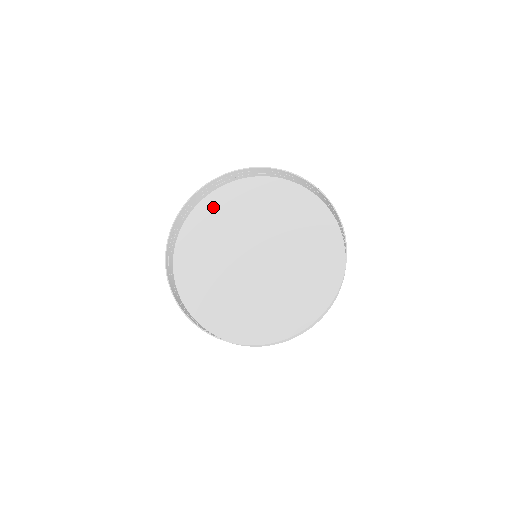
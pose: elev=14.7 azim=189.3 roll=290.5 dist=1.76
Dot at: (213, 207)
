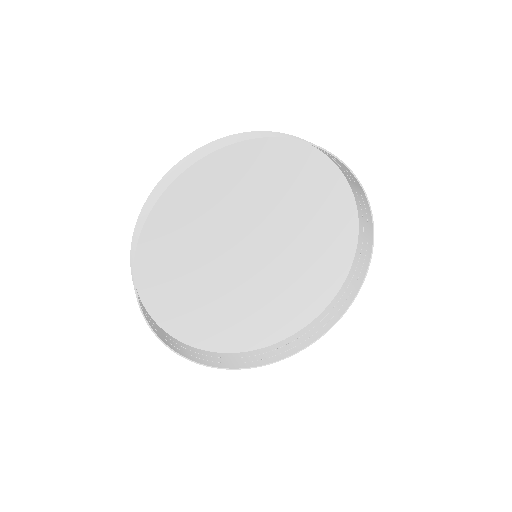
Dot at: (233, 161)
